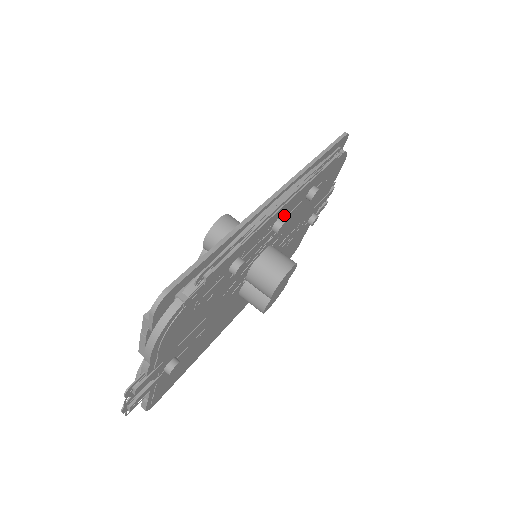
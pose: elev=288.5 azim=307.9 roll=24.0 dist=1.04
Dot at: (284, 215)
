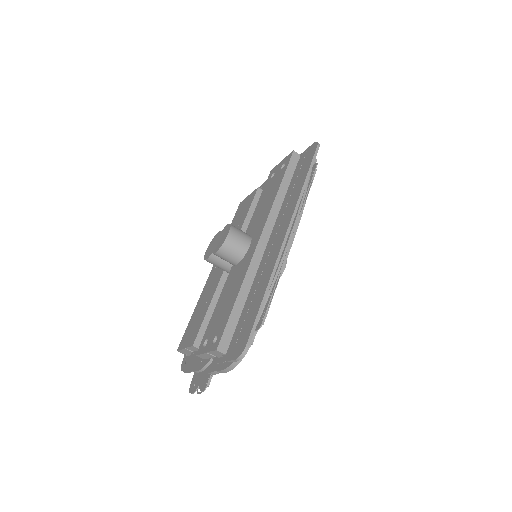
Dot at: occluded
